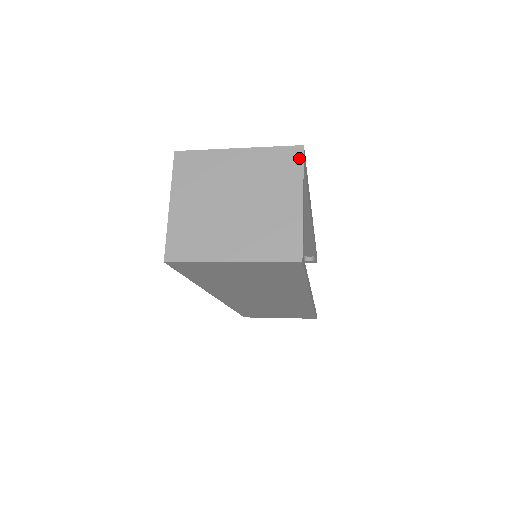
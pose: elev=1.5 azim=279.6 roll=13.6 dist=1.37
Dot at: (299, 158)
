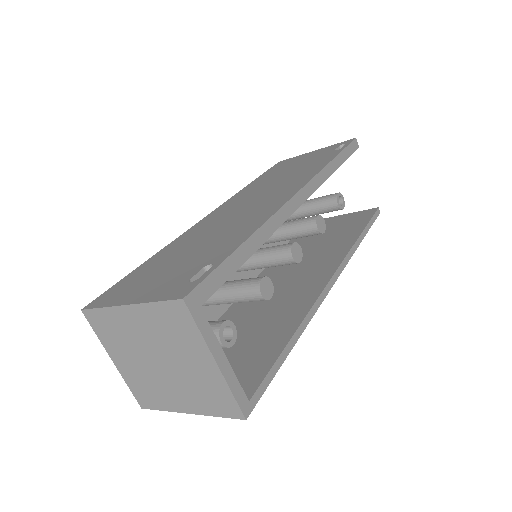
Dot at: (187, 315)
